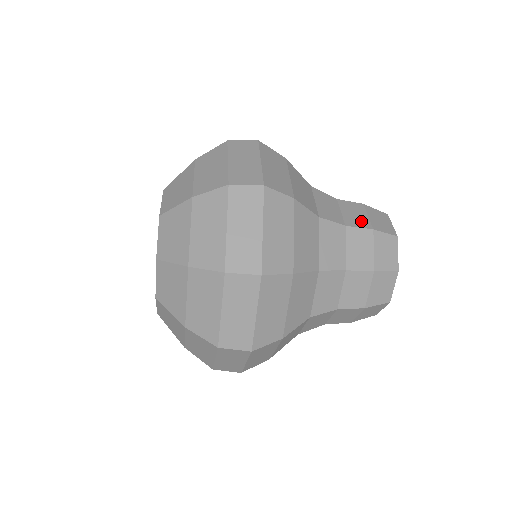
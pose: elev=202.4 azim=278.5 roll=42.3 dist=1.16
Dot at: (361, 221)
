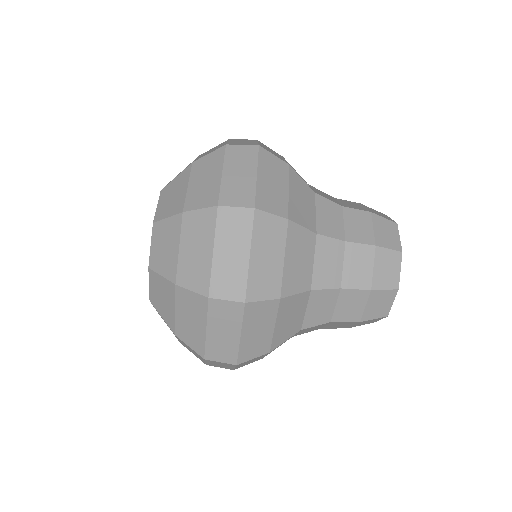
Dot at: occluded
